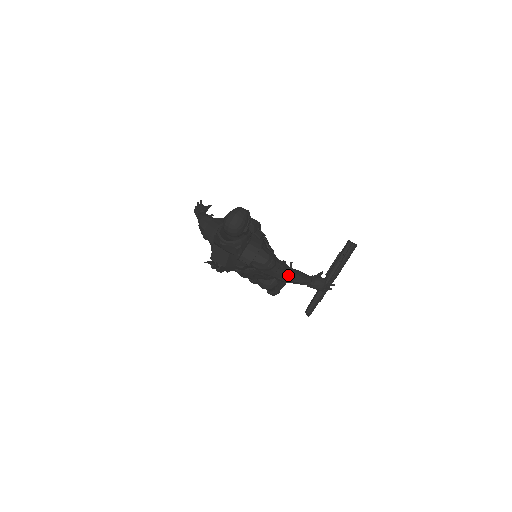
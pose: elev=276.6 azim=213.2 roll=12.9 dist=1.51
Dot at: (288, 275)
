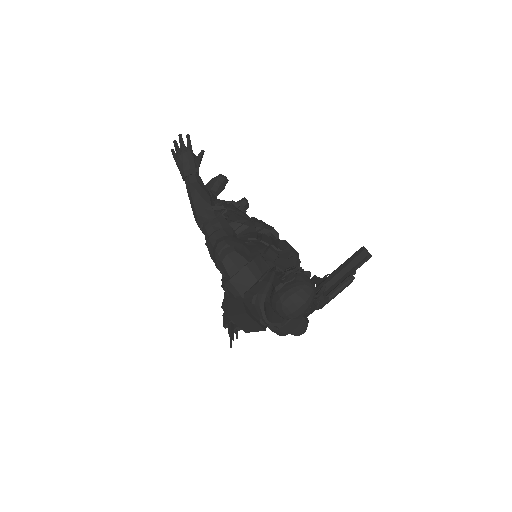
Dot at: occluded
